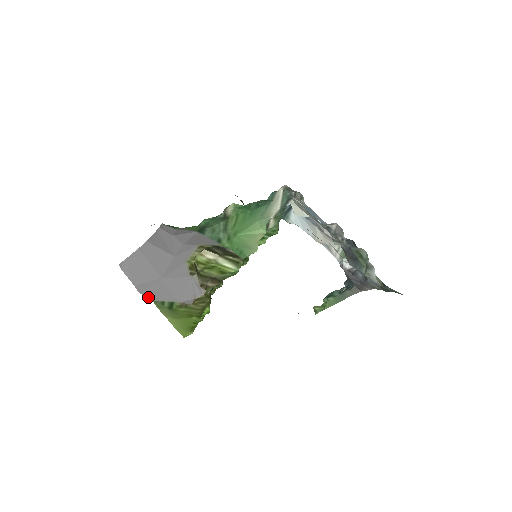
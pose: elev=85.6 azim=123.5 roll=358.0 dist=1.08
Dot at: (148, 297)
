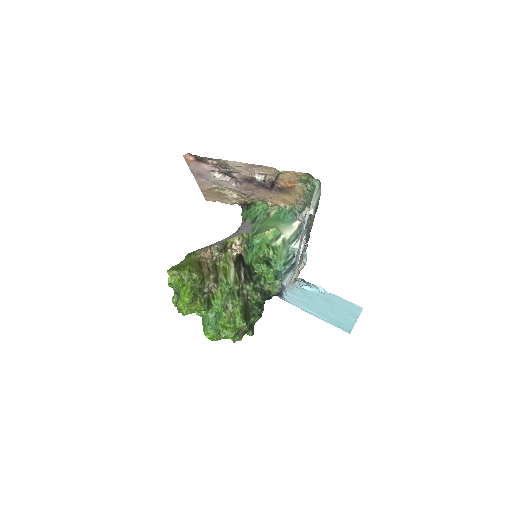
Dot at: occluded
